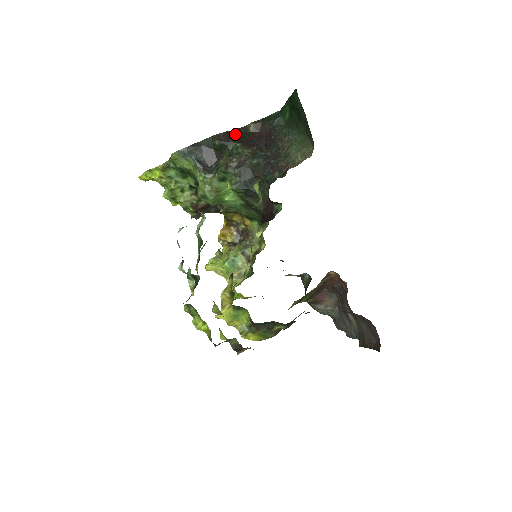
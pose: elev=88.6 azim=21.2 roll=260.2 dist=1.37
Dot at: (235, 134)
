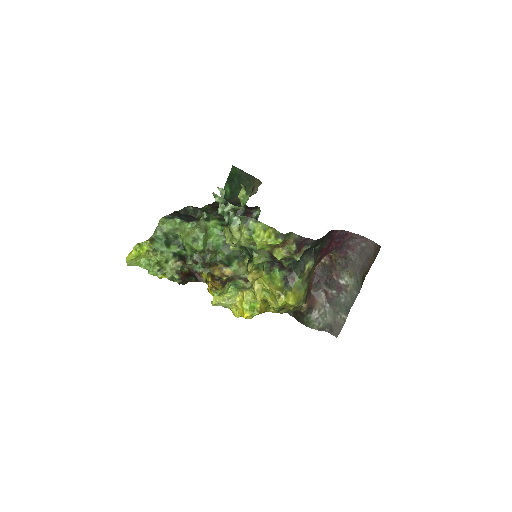
Dot at: occluded
